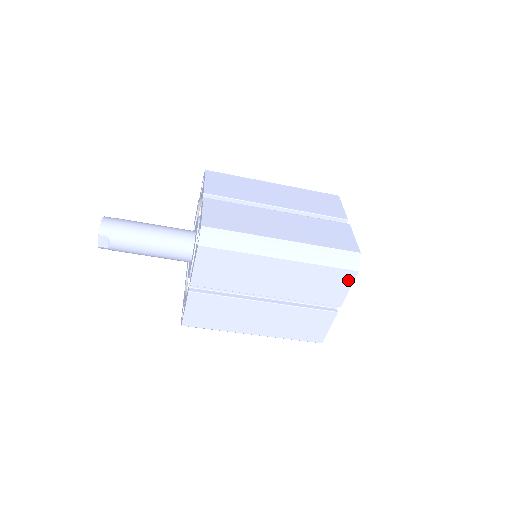
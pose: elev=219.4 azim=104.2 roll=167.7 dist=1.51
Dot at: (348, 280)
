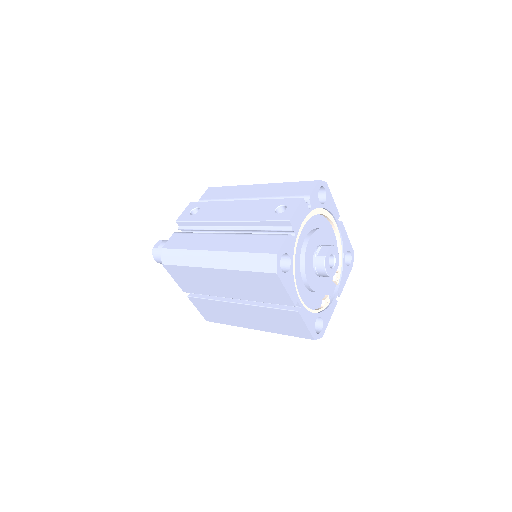
Dot at: occluded
